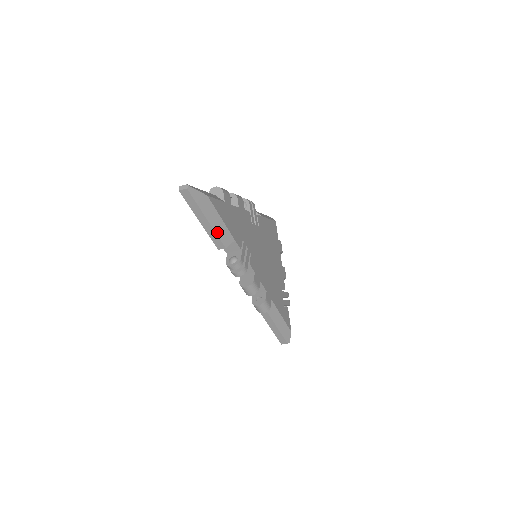
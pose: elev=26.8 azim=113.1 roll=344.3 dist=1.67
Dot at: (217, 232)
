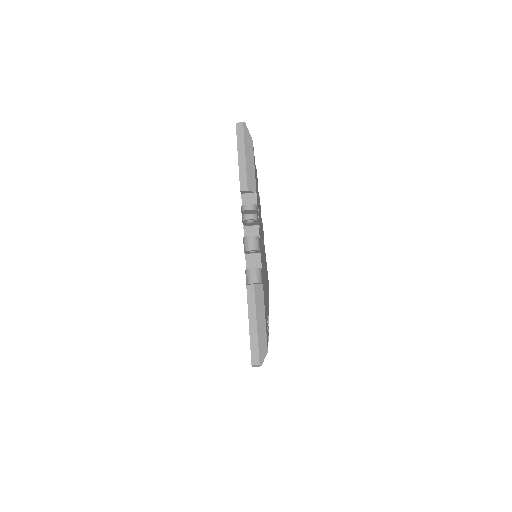
Dot at: (247, 172)
